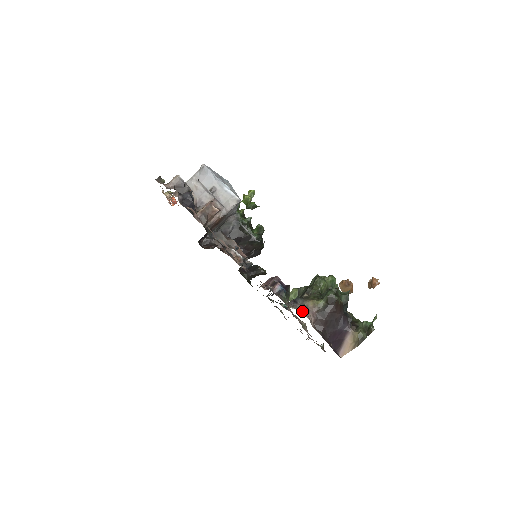
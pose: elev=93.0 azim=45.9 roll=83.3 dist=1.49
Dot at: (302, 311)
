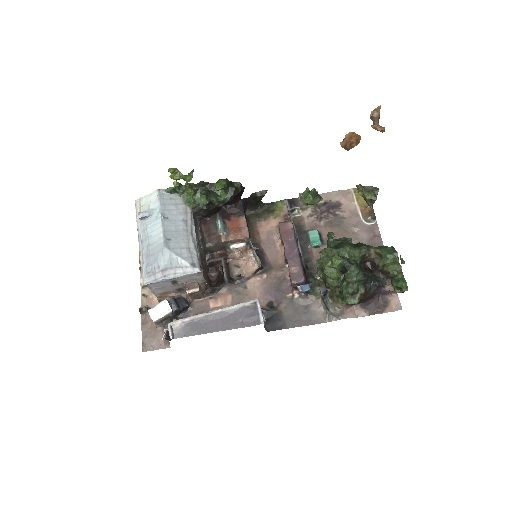
Dot at: (338, 316)
